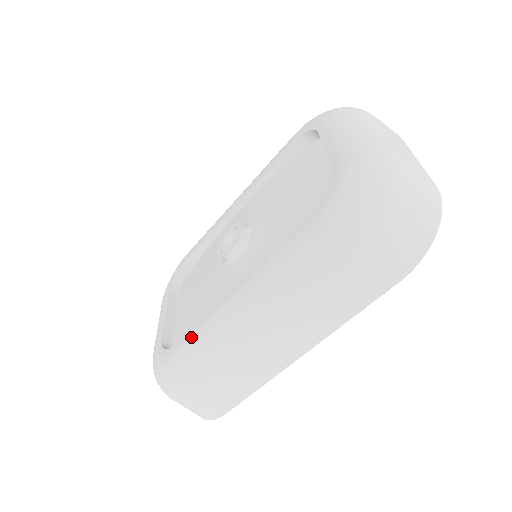
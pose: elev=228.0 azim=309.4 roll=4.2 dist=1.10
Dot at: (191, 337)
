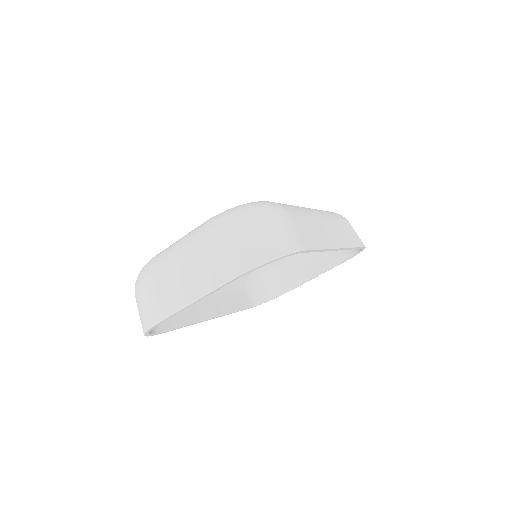
Dot at: occluded
